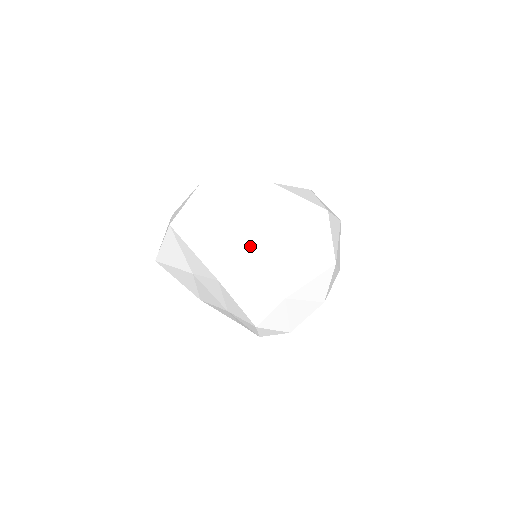
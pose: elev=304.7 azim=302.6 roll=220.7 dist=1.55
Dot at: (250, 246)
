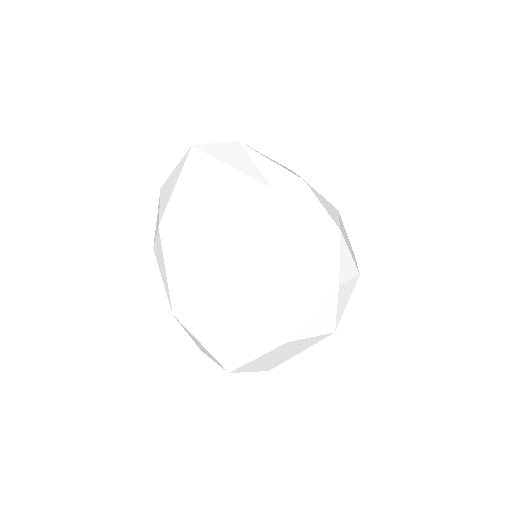
Dot at: occluded
